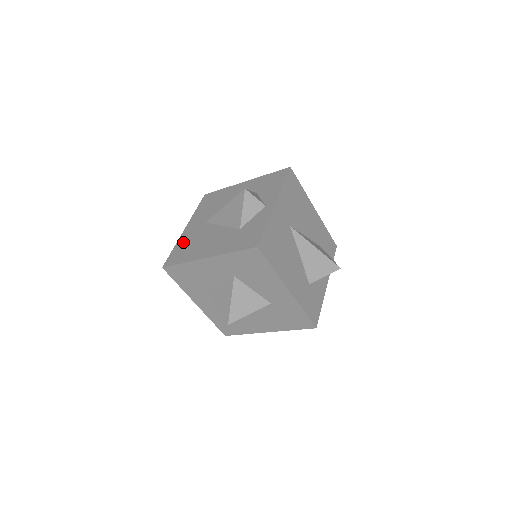
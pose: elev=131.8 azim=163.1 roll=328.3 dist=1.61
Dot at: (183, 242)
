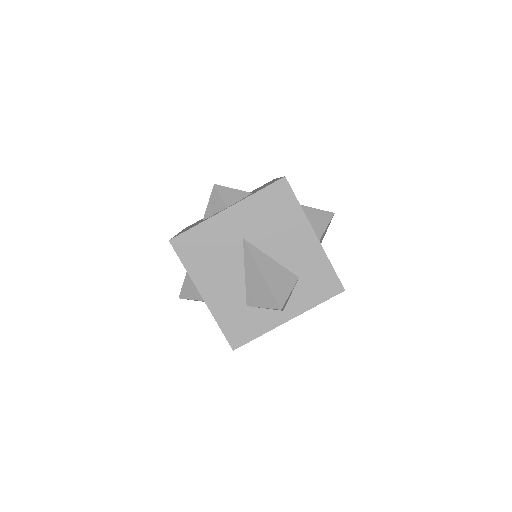
Dot at: occluded
